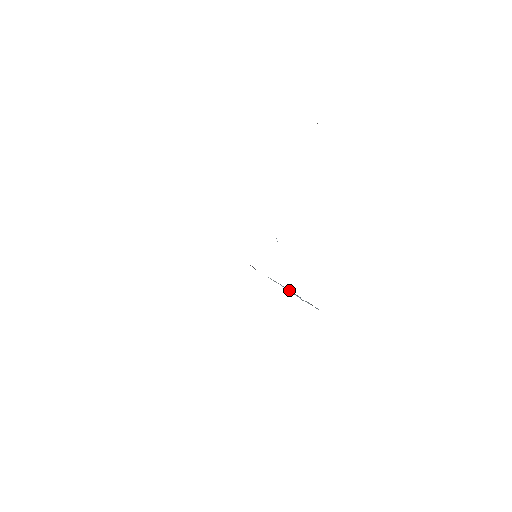
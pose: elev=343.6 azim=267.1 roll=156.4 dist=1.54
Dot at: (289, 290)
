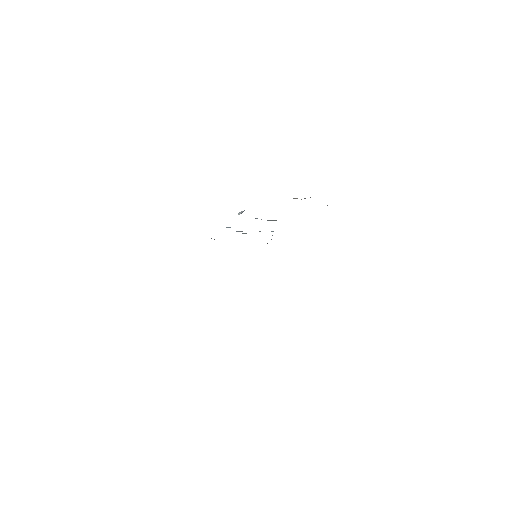
Dot at: occluded
